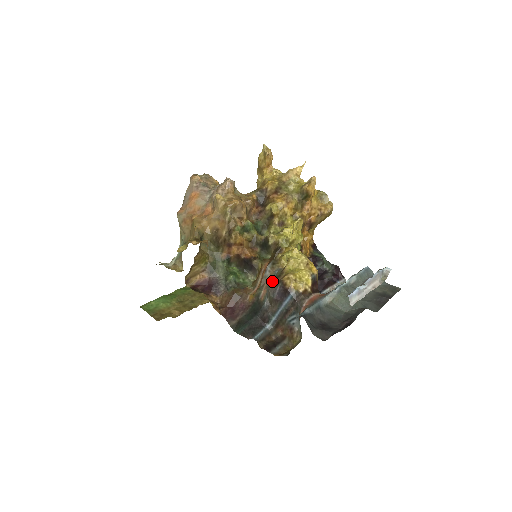
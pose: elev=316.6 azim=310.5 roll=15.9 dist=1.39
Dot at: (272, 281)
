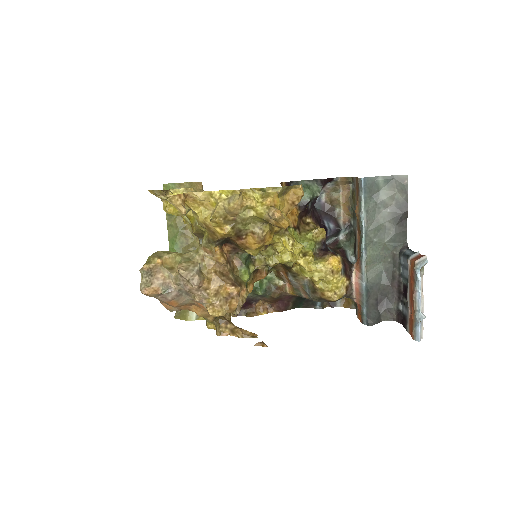
Dot at: (311, 297)
